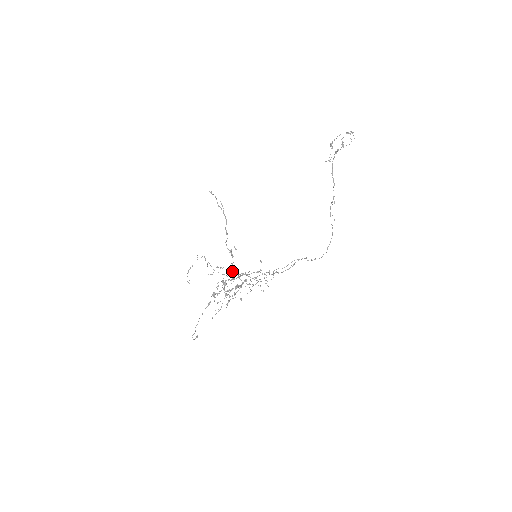
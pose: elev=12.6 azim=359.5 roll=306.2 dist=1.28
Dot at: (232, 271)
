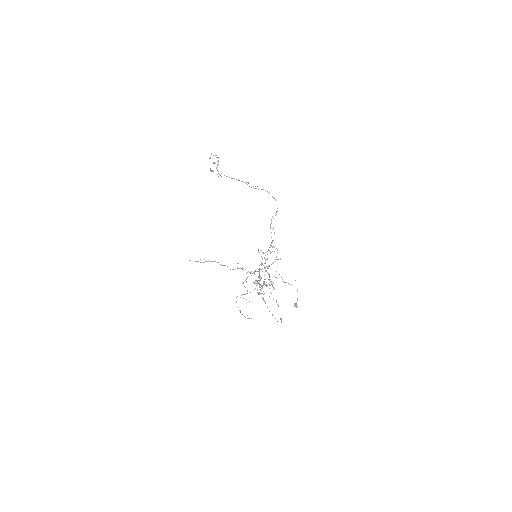
Dot at: occluded
